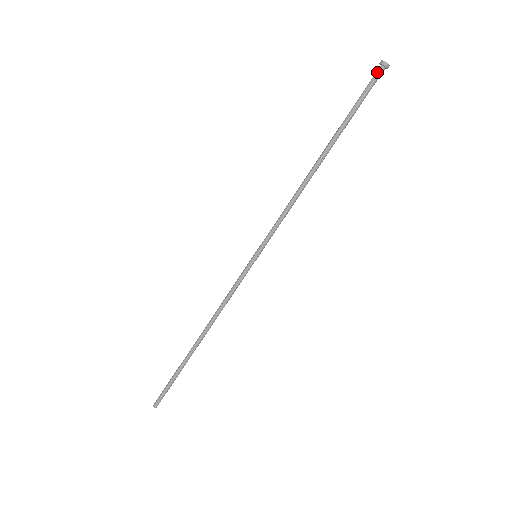
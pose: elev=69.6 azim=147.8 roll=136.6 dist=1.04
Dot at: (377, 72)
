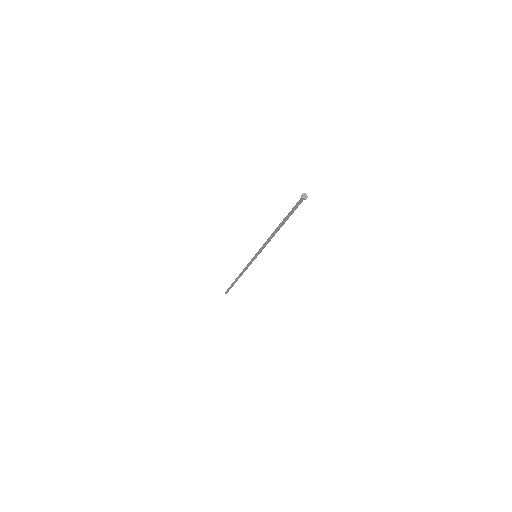
Dot at: (301, 201)
